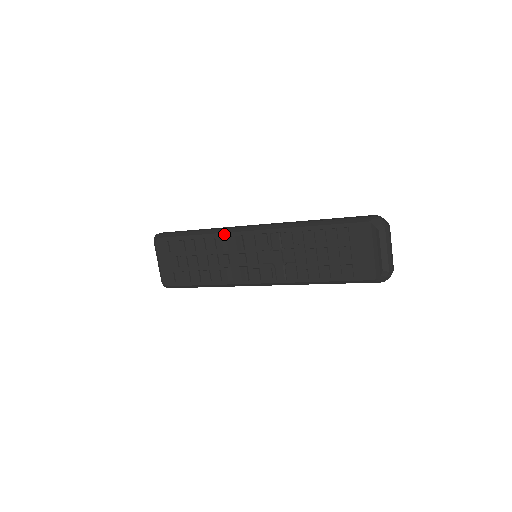
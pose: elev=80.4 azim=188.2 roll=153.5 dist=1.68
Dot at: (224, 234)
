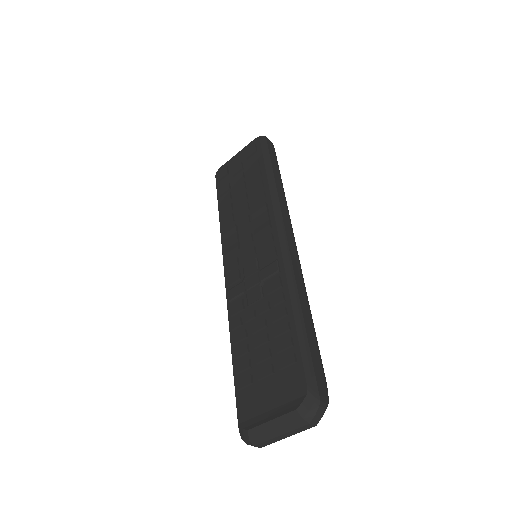
Dot at: (271, 206)
